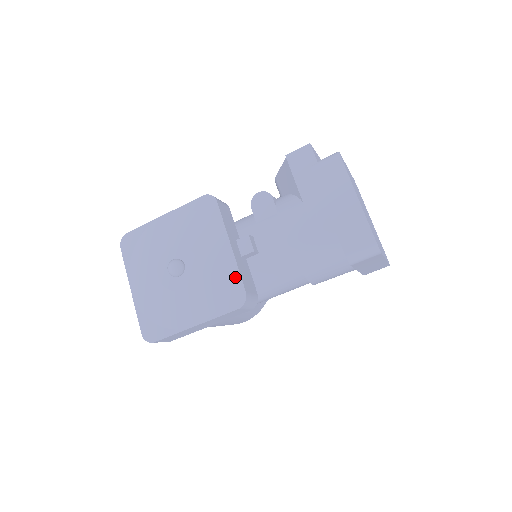
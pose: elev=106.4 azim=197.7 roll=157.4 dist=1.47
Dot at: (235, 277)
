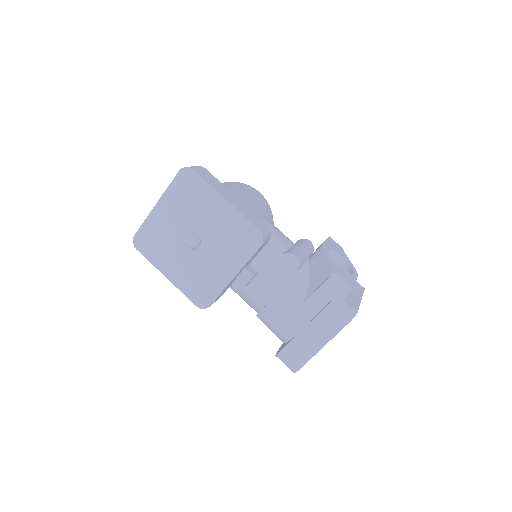
Dot at: (215, 293)
